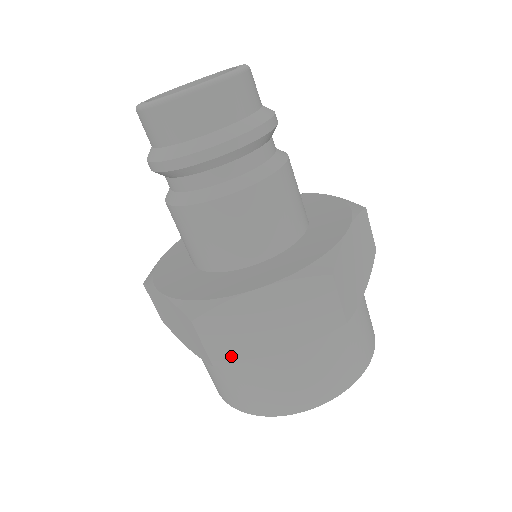
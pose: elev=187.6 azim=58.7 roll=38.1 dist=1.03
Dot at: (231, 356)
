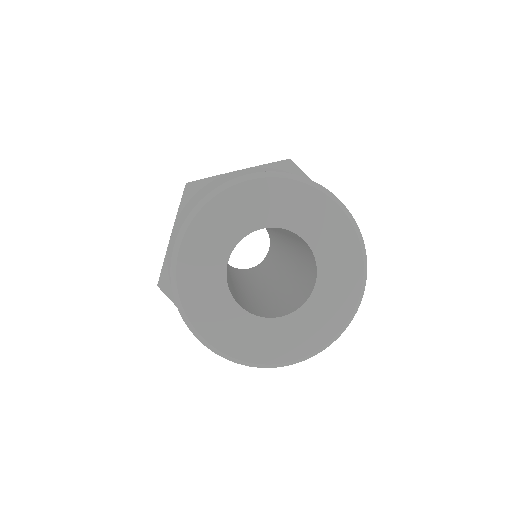
Dot at: occluded
